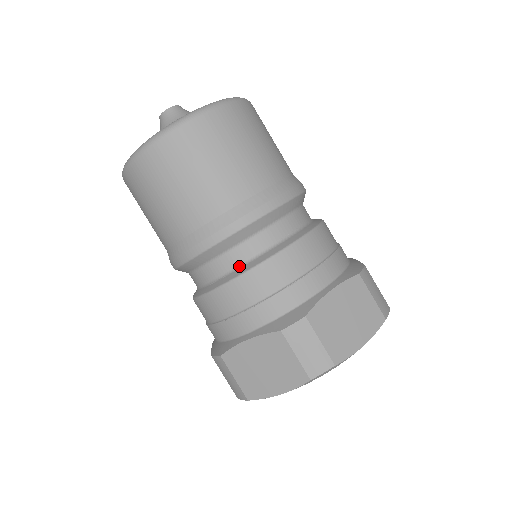
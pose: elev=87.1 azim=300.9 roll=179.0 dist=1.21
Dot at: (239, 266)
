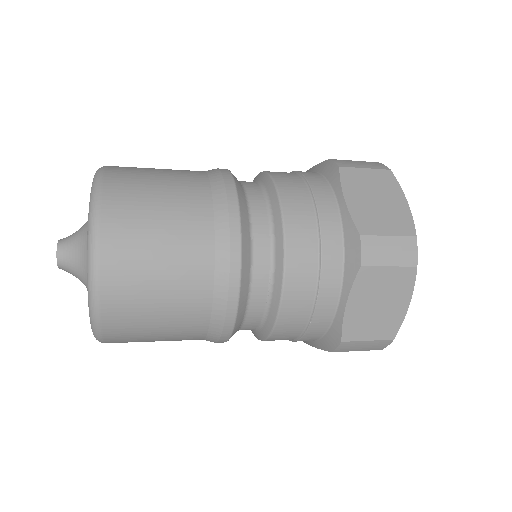
Dot at: (257, 329)
